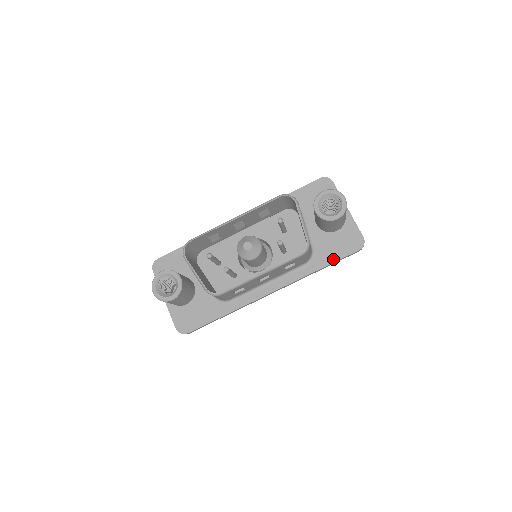
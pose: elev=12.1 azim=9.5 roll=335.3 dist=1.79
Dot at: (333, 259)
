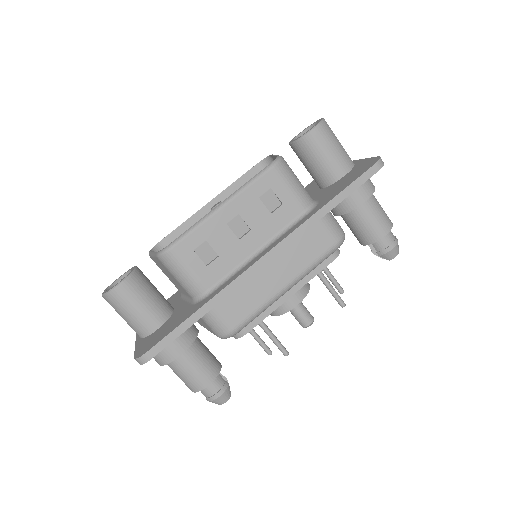
Dot at: (342, 189)
